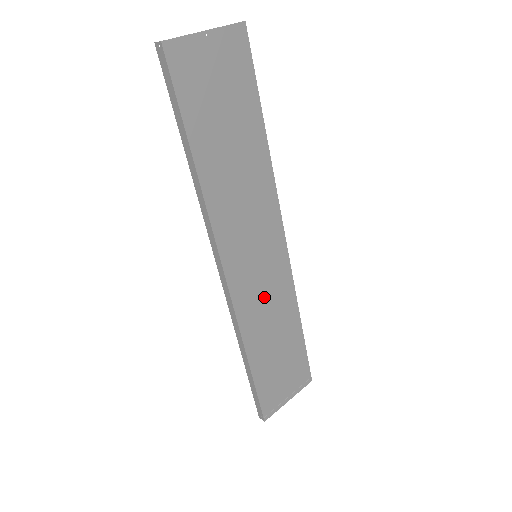
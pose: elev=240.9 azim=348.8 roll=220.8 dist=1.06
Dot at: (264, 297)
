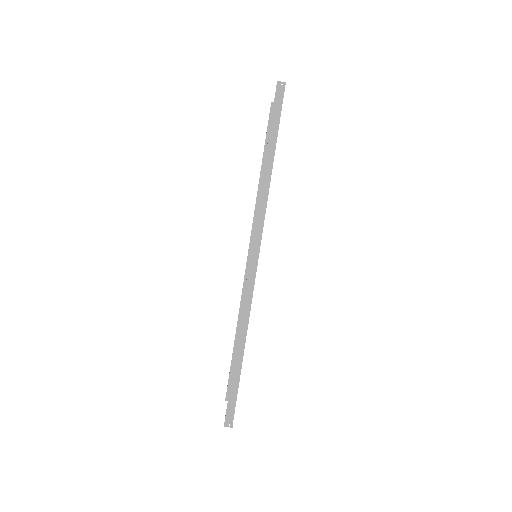
Dot at: occluded
